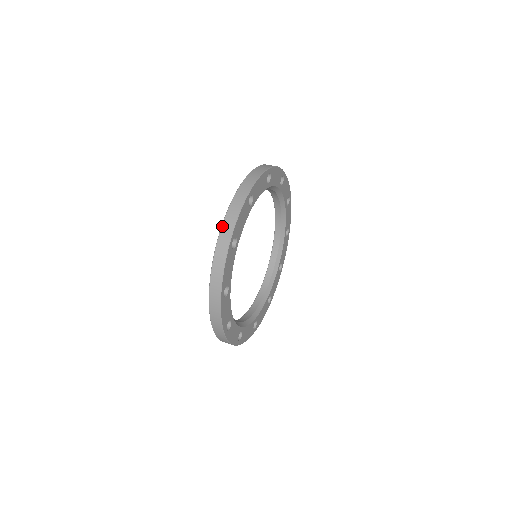
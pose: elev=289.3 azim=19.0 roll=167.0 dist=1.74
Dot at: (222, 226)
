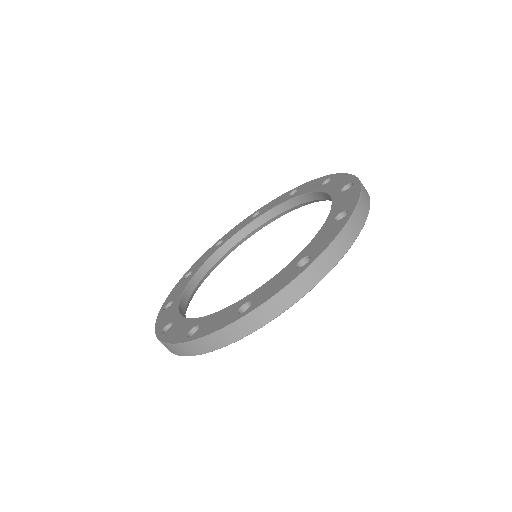
Dot at: (325, 252)
